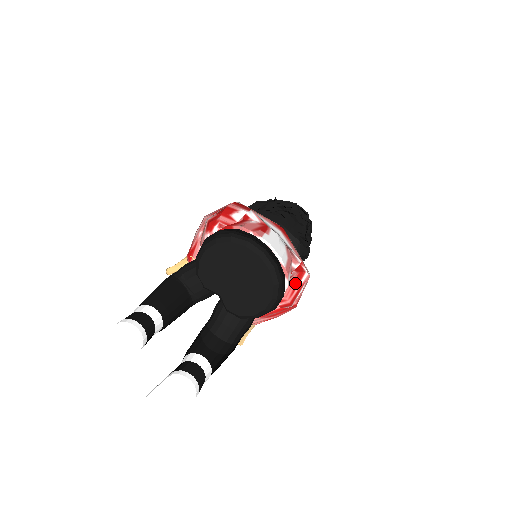
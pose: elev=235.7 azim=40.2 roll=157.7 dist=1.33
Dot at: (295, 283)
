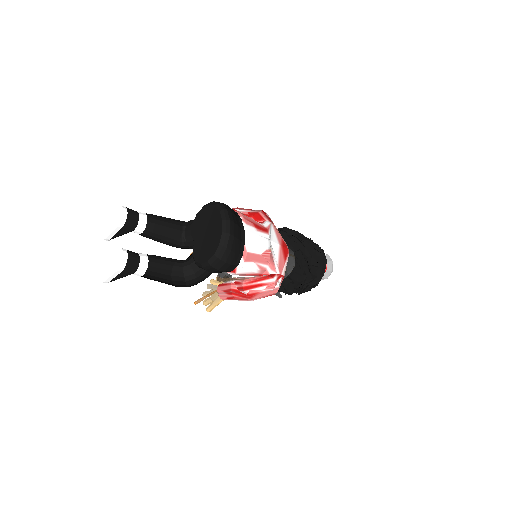
Dot at: (258, 278)
